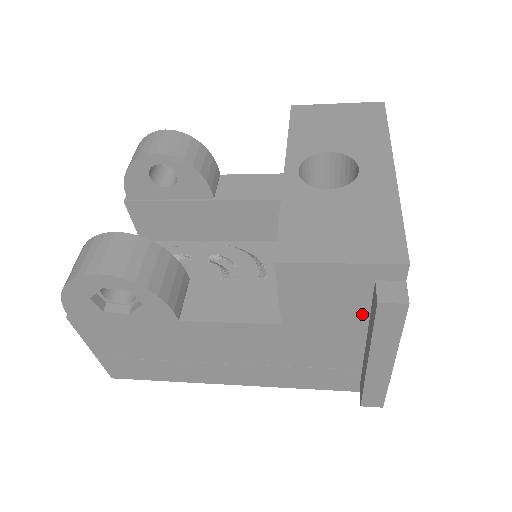
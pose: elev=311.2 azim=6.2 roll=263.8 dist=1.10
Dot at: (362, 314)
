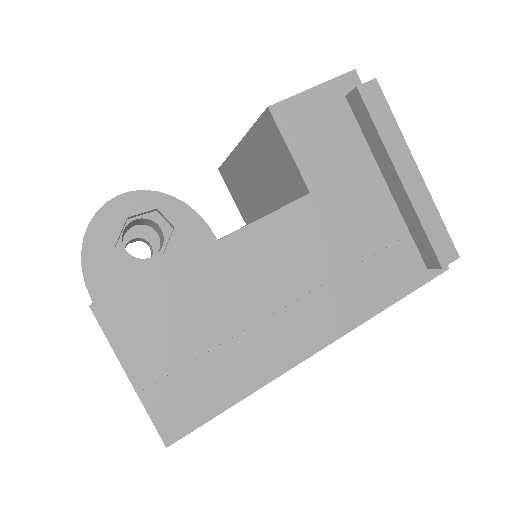
Dot at: (361, 144)
